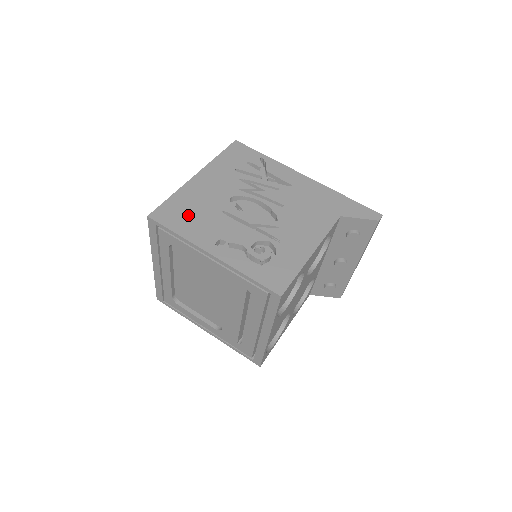
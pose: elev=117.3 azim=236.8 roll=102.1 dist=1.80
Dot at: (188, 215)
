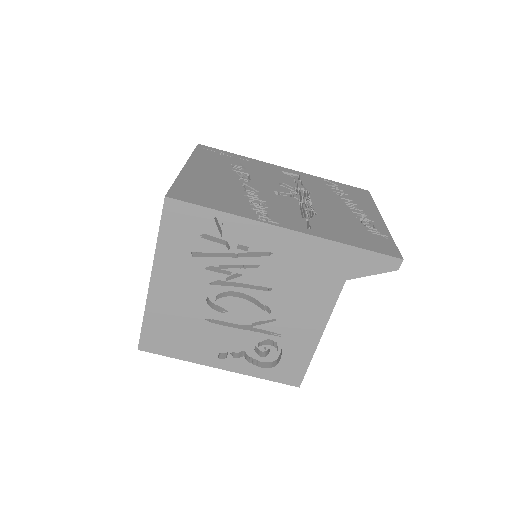
Dot at: (175, 336)
